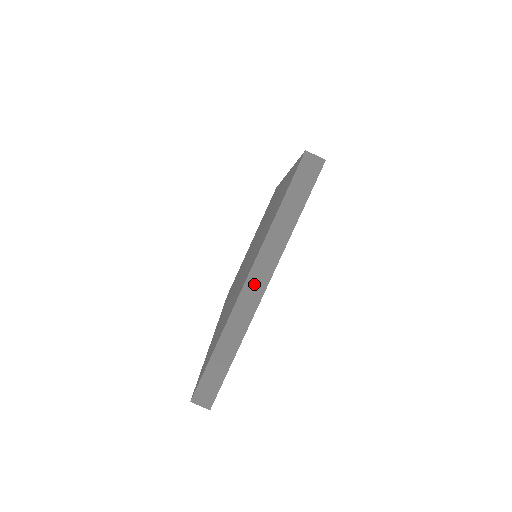
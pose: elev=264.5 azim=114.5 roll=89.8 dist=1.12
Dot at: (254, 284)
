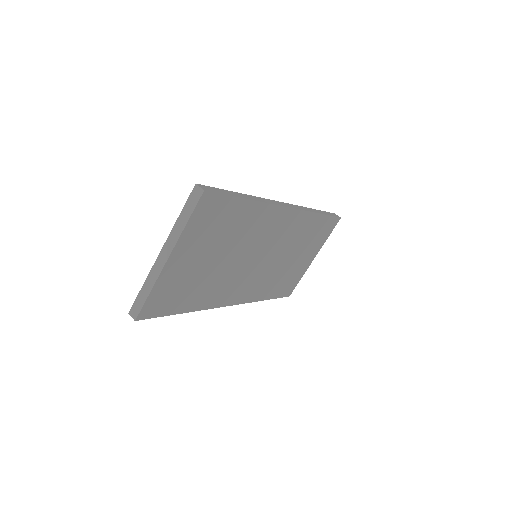
Dot at: (163, 255)
